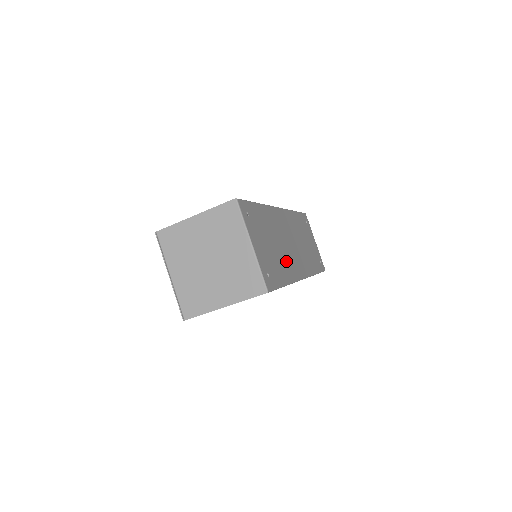
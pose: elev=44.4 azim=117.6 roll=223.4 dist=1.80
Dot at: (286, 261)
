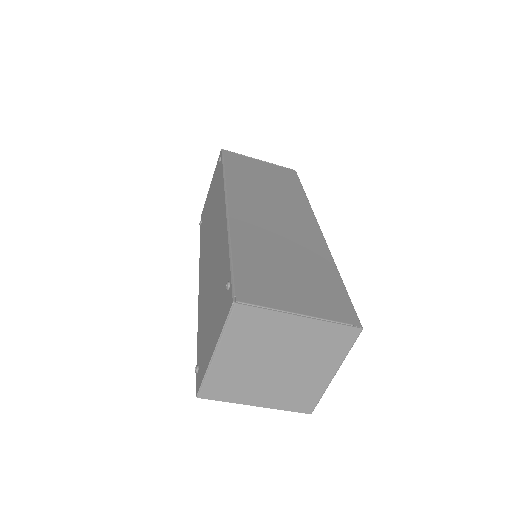
Dot at: occluded
